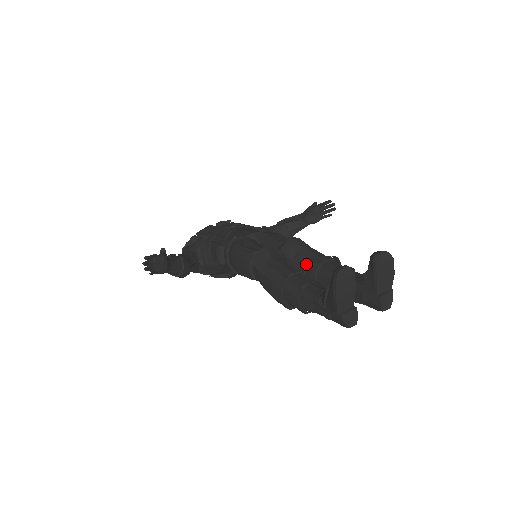
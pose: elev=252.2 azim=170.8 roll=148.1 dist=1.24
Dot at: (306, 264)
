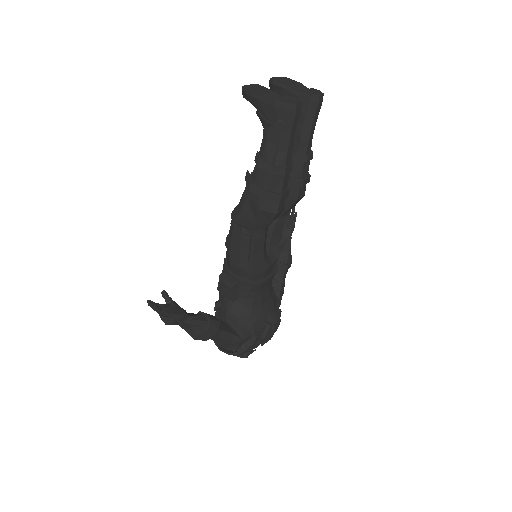
Dot at: occluded
